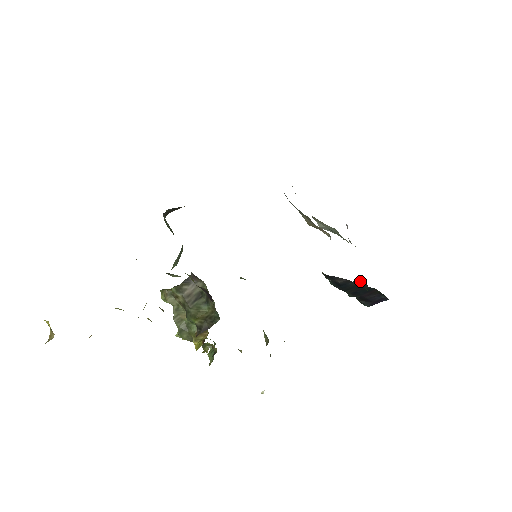
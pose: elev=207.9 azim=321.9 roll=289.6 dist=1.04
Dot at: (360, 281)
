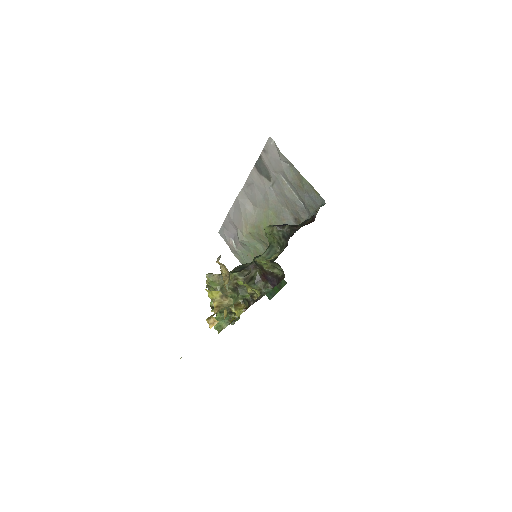
Dot at: occluded
